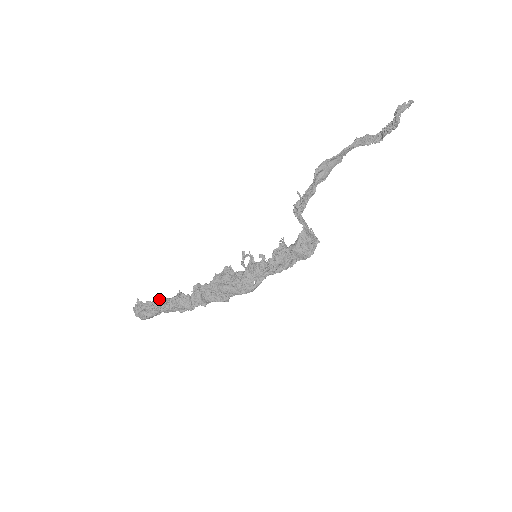
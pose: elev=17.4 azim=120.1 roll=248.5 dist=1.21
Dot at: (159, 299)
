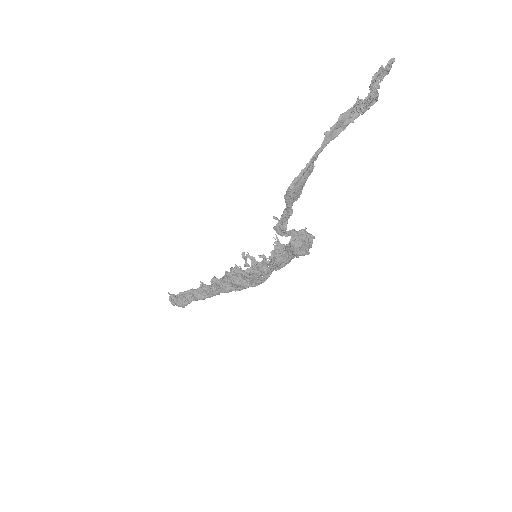
Dot at: (186, 292)
